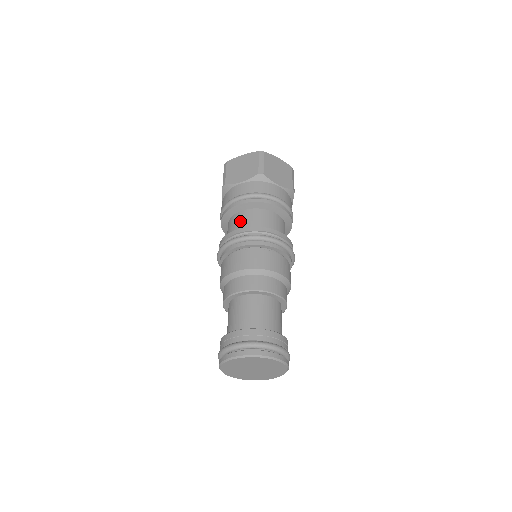
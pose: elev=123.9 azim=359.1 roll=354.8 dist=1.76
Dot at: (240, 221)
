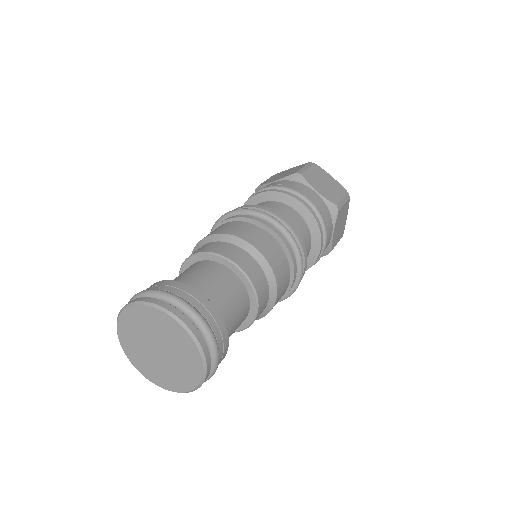
Dot at: occluded
